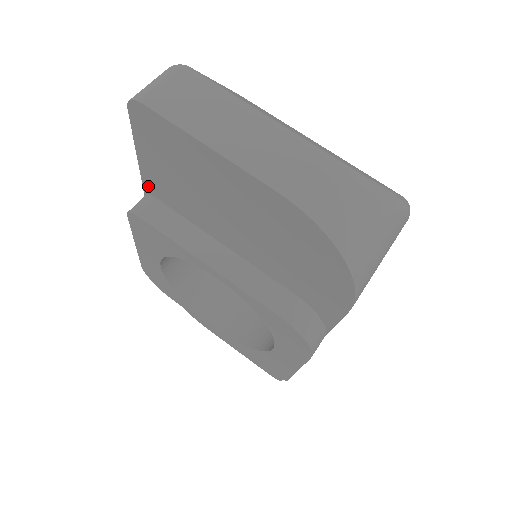
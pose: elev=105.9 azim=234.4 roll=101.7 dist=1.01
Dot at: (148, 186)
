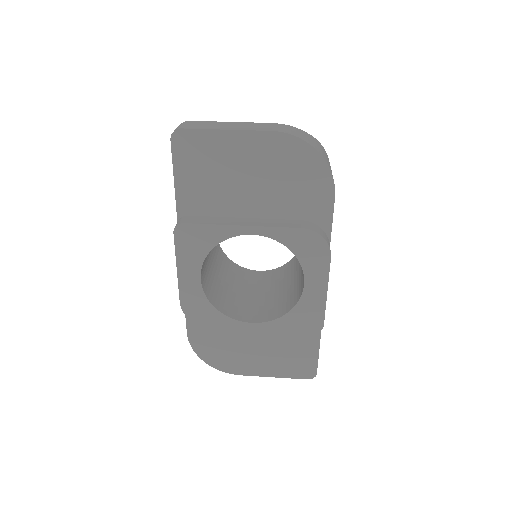
Dot at: (181, 207)
